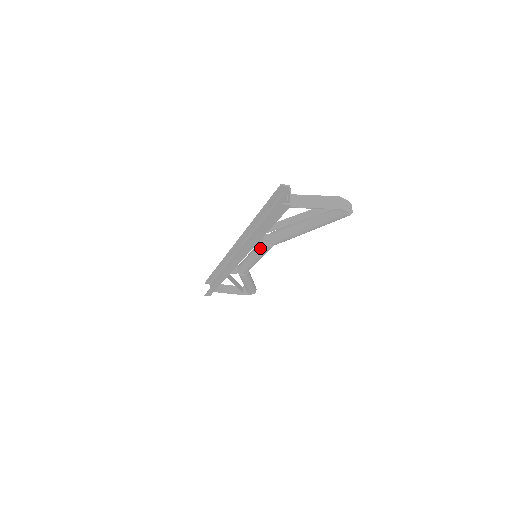
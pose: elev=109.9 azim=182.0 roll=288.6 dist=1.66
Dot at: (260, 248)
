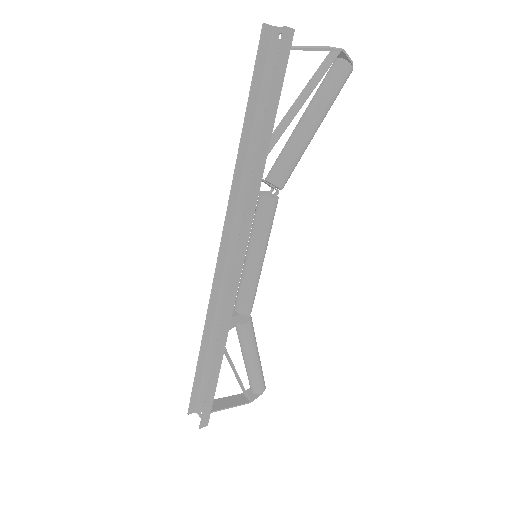
Dot at: (262, 215)
